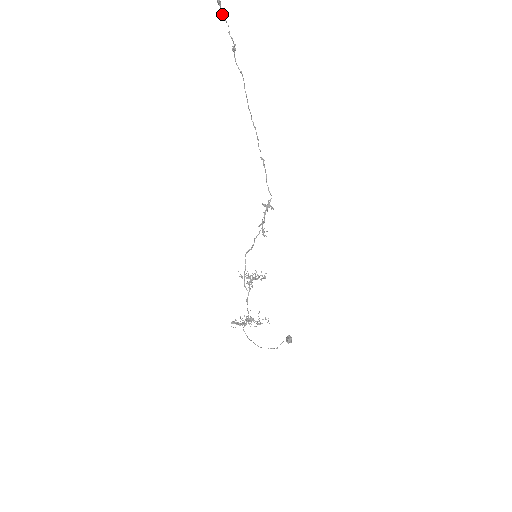
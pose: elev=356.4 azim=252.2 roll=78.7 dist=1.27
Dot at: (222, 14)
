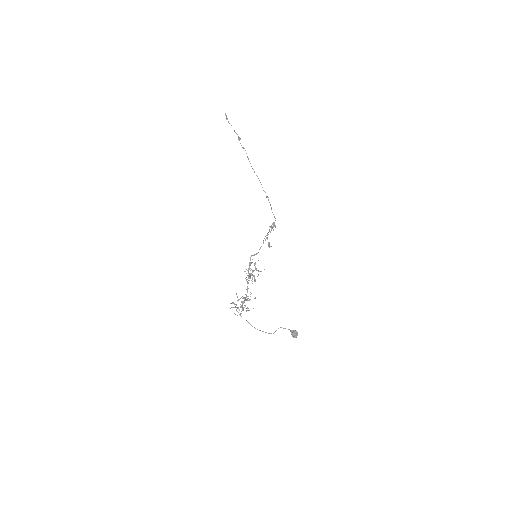
Dot at: occluded
